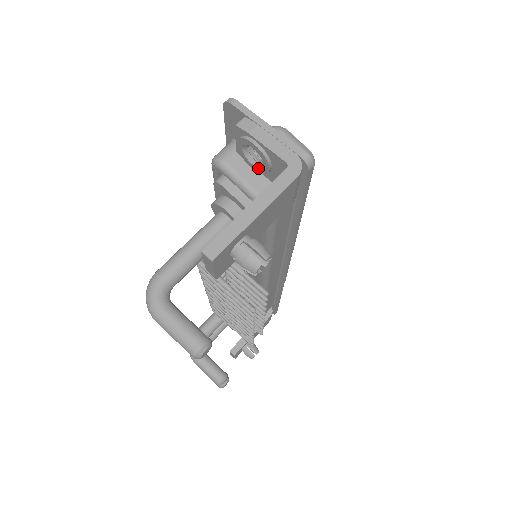
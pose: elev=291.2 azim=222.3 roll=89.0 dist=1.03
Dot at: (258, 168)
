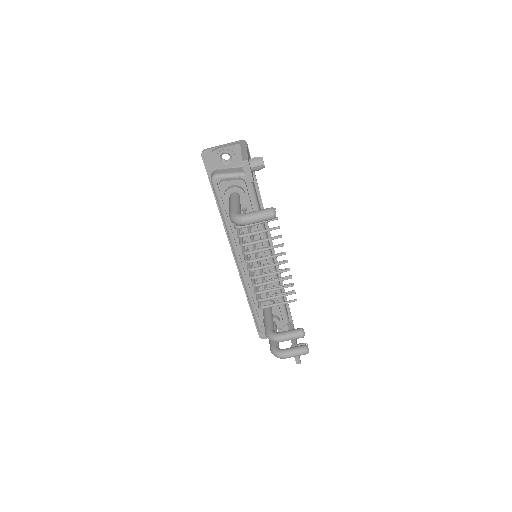
Dot at: (230, 163)
